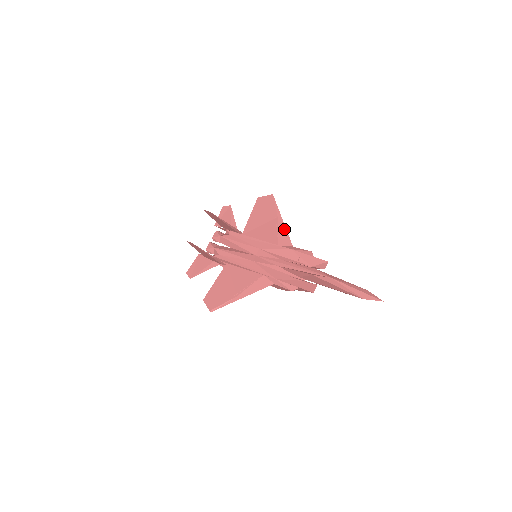
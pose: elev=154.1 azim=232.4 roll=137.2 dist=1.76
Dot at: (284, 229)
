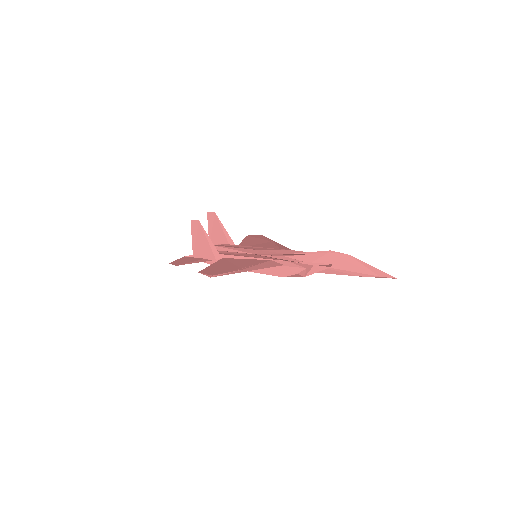
Dot at: (282, 246)
